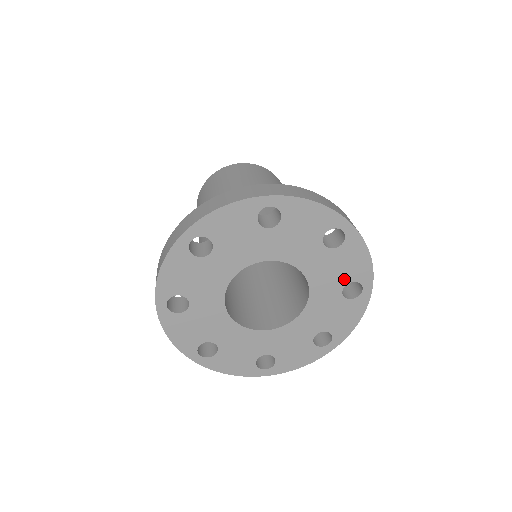
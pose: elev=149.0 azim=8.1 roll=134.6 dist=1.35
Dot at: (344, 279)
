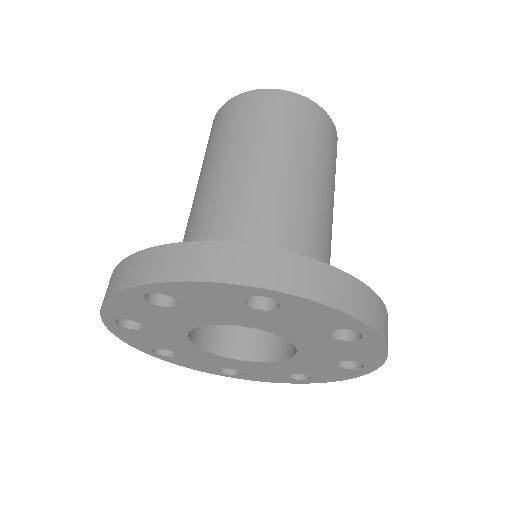
Dot at: (321, 328)
